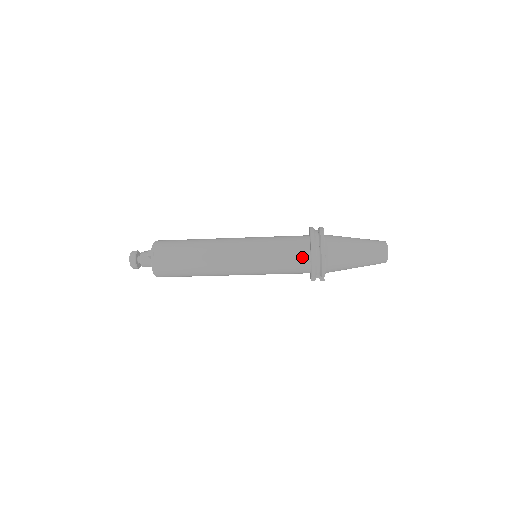
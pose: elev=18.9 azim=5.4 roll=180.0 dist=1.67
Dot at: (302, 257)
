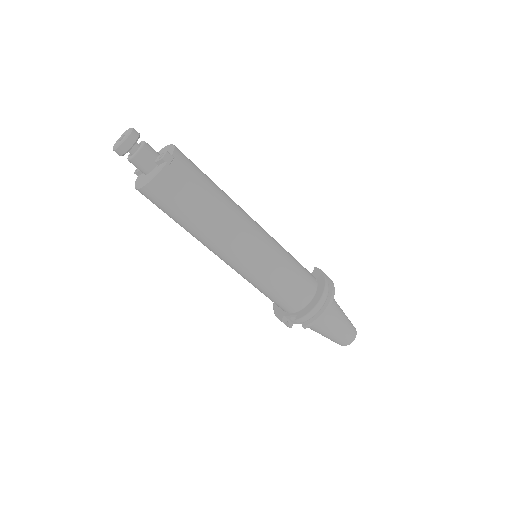
Dot at: (305, 296)
